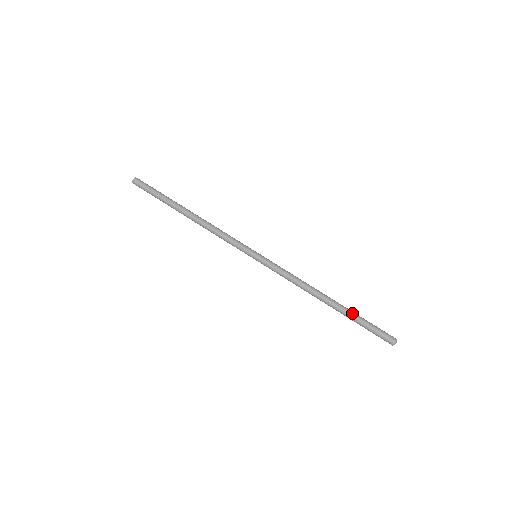
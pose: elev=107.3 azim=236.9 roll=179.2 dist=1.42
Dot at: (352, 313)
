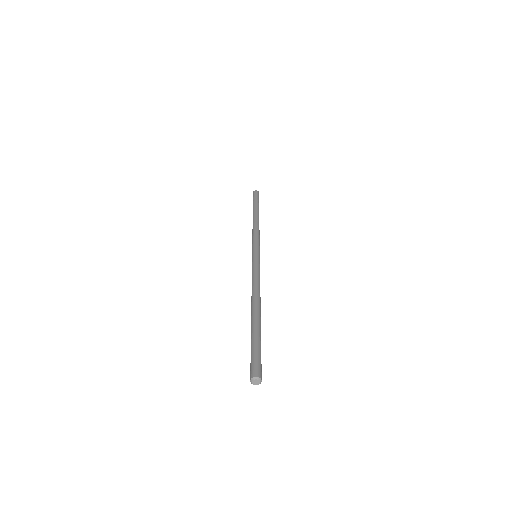
Dot at: (258, 328)
